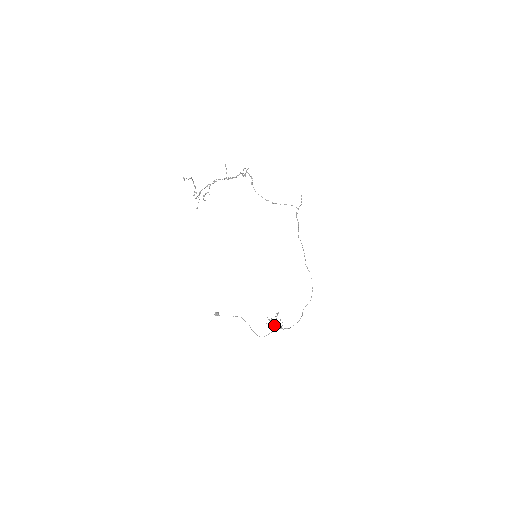
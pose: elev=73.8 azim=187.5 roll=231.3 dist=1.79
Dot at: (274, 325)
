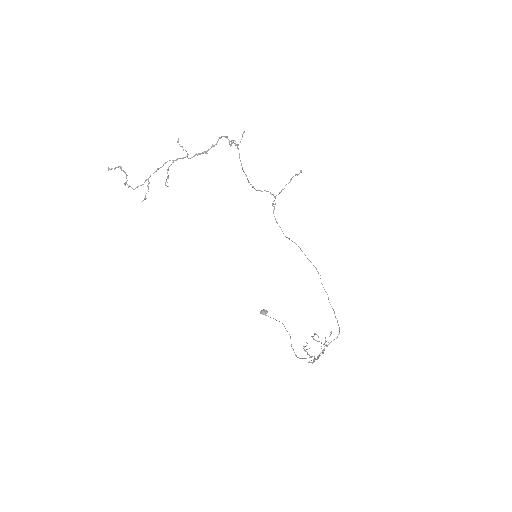
Dot at: (307, 349)
